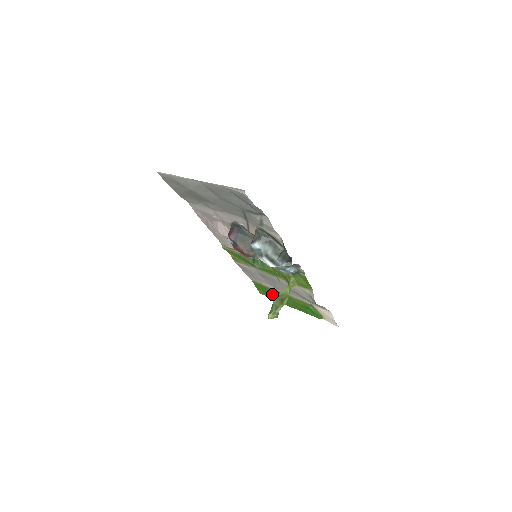
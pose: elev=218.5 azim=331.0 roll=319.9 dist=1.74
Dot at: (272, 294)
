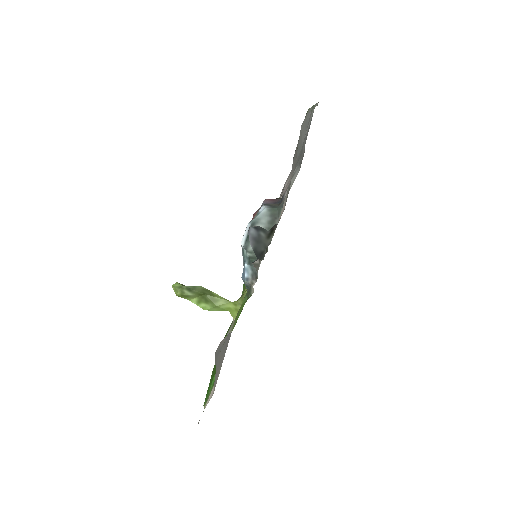
Dot at: occluded
